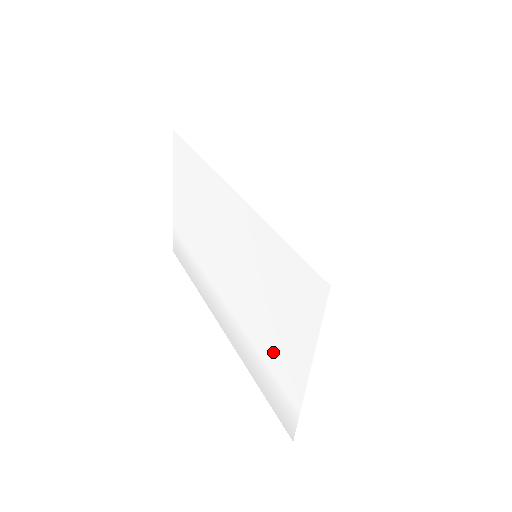
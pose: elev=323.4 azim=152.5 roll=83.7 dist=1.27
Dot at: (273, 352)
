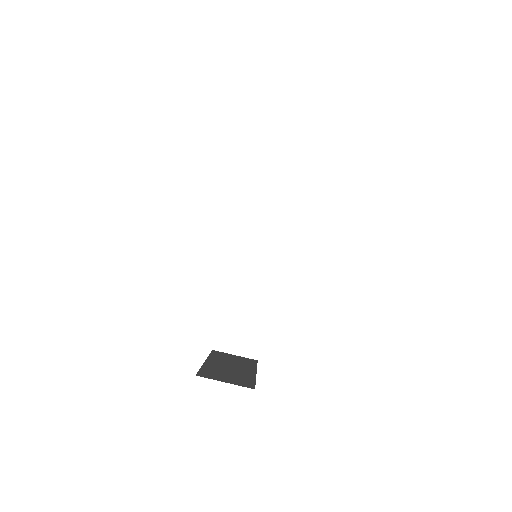
Dot at: occluded
